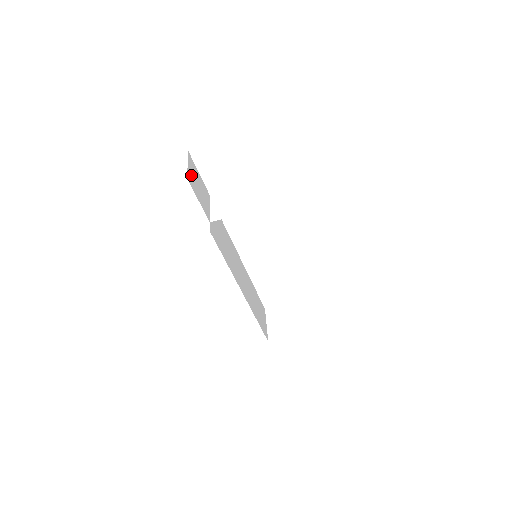
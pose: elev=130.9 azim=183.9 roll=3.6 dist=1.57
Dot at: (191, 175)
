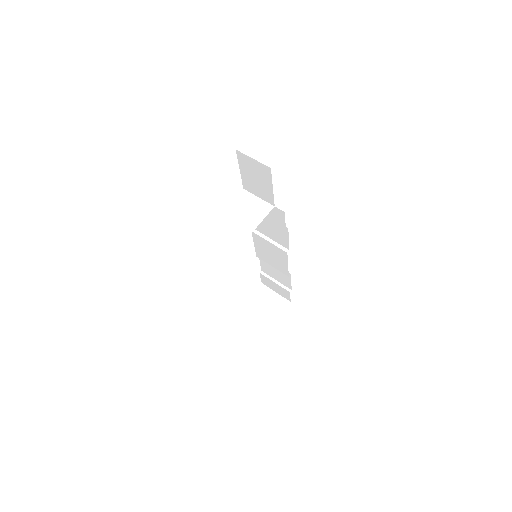
Dot at: occluded
